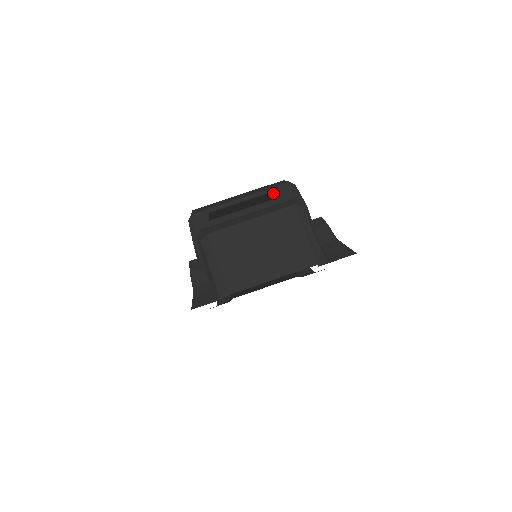
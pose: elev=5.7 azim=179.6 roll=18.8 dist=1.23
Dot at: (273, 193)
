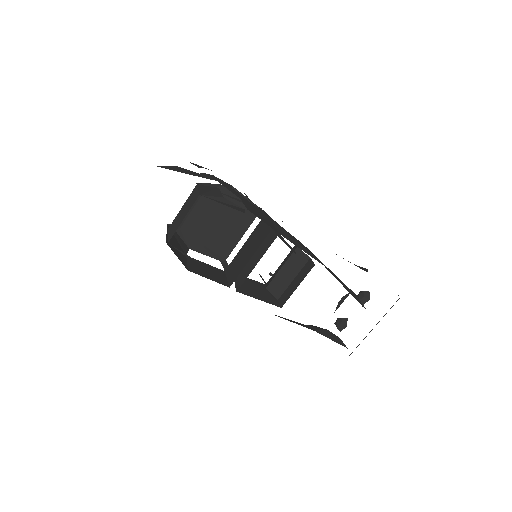
Dot at: occluded
